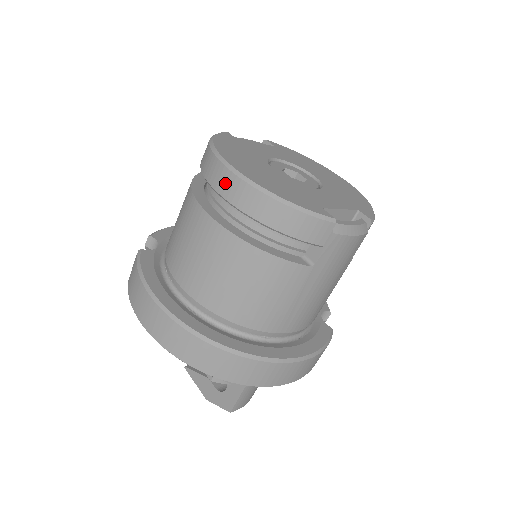
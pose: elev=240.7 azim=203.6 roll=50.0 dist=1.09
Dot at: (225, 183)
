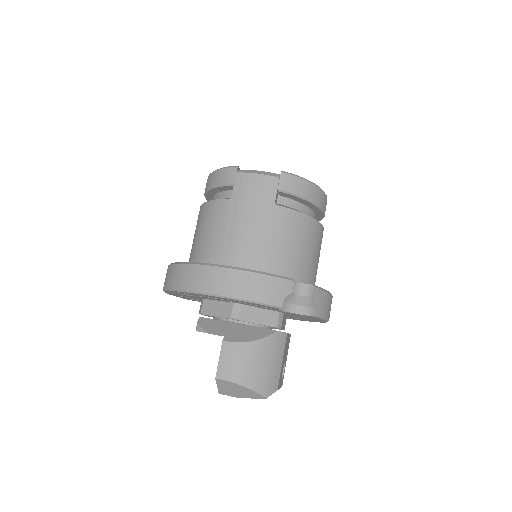
Dot at: occluded
